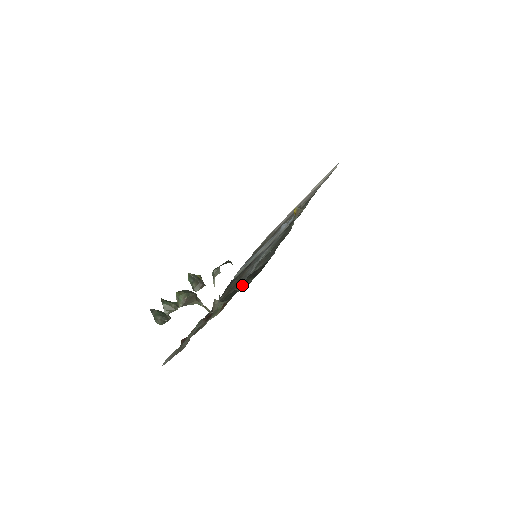
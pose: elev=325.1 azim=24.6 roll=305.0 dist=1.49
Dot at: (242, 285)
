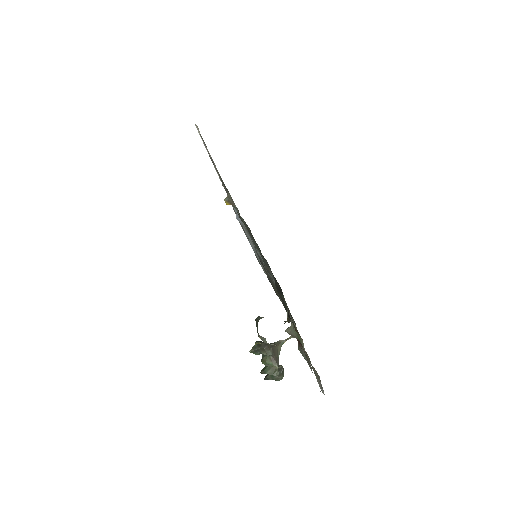
Dot at: occluded
